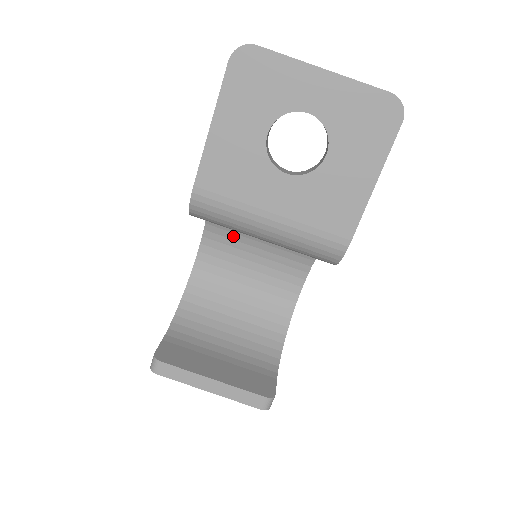
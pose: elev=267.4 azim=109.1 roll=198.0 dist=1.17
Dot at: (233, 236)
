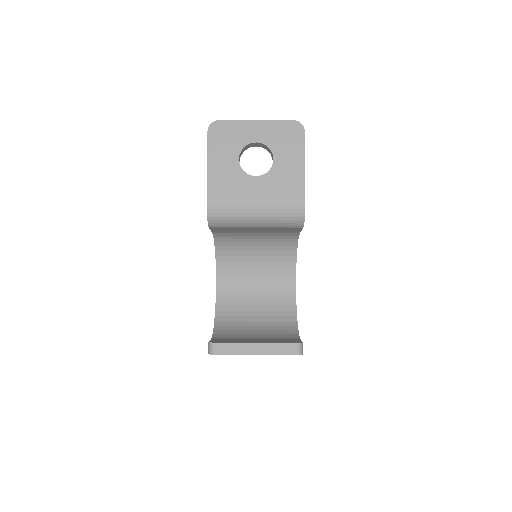
Dot at: (237, 265)
